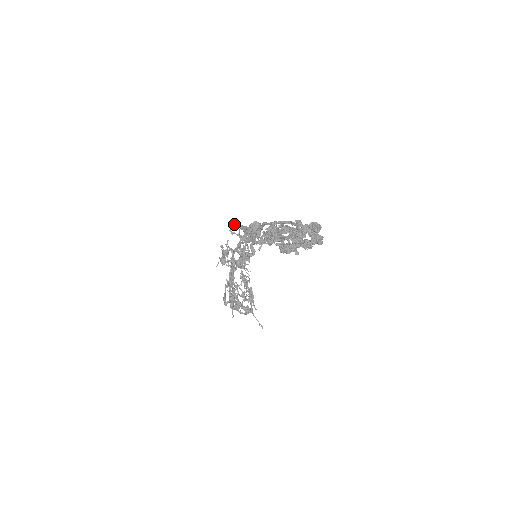
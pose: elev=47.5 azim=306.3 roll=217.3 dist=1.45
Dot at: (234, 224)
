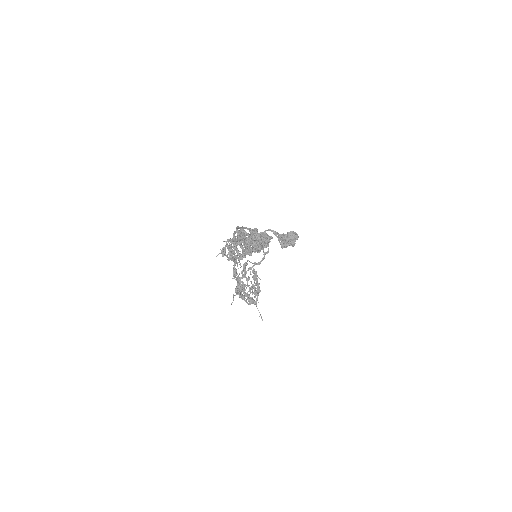
Dot at: occluded
